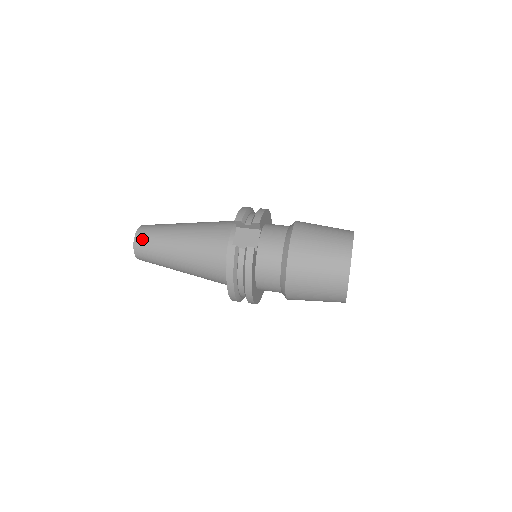
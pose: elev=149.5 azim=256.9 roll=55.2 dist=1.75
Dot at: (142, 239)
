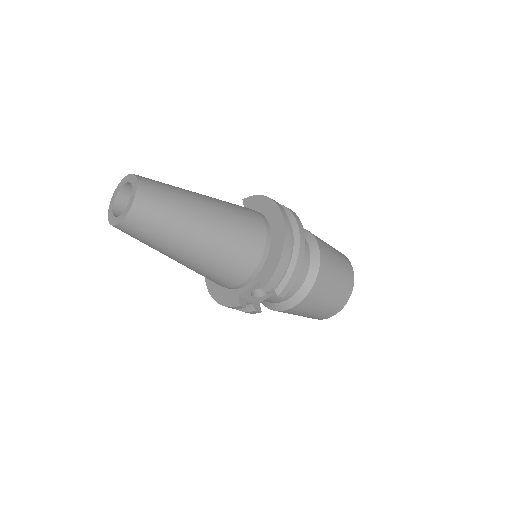
Dot at: occluded
